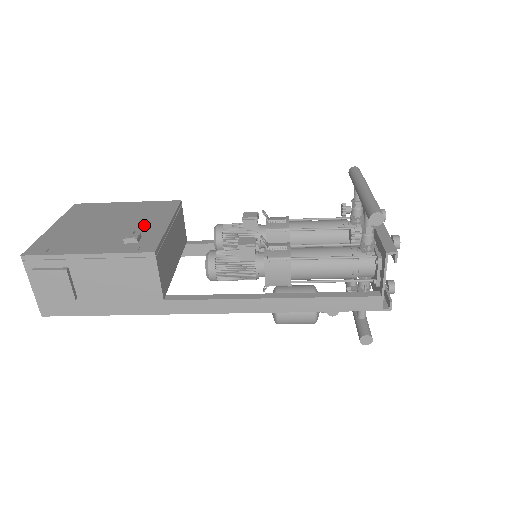
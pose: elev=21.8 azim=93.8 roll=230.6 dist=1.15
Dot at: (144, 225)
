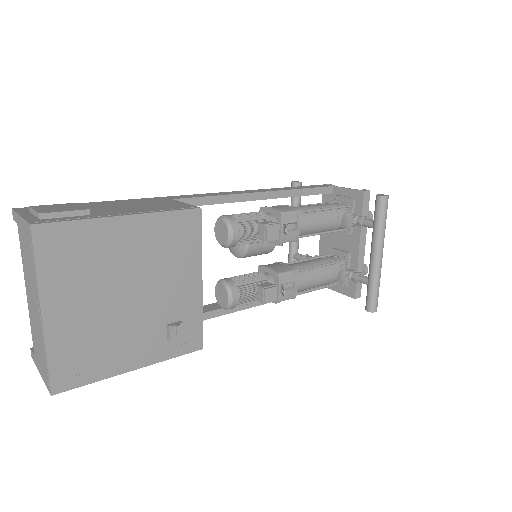
Dot at: (175, 292)
